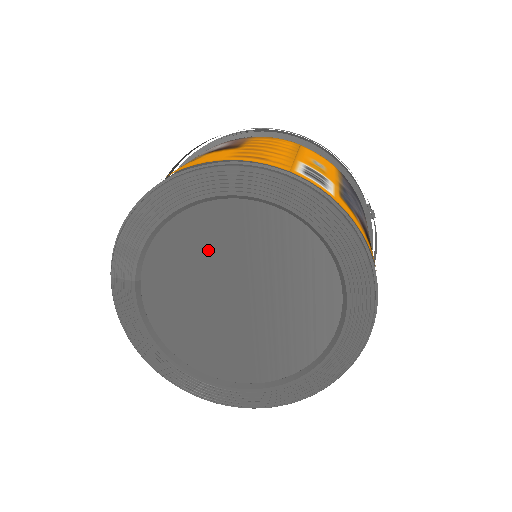
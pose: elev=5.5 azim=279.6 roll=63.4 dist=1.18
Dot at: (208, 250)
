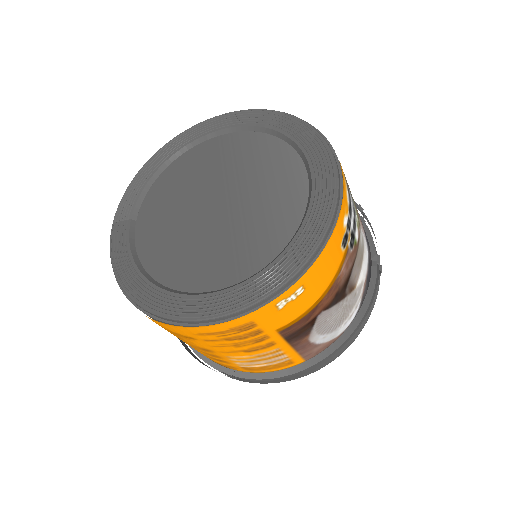
Dot at: (192, 178)
